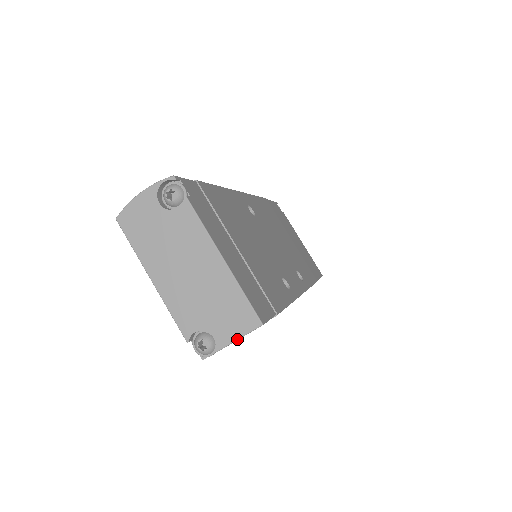
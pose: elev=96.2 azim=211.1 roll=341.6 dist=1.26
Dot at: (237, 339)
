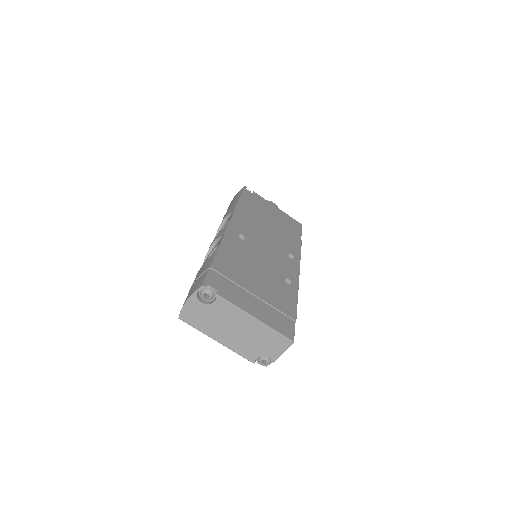
Dot at: (282, 353)
